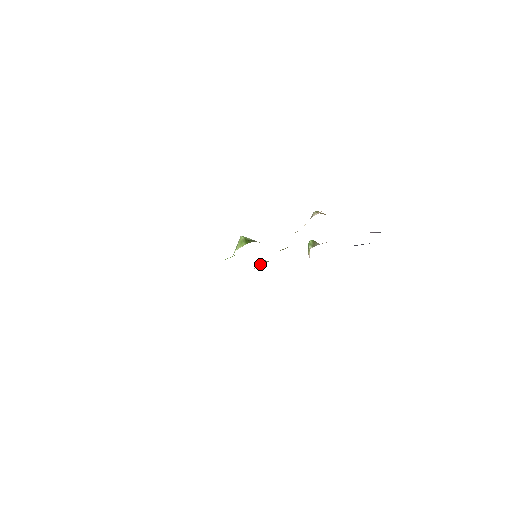
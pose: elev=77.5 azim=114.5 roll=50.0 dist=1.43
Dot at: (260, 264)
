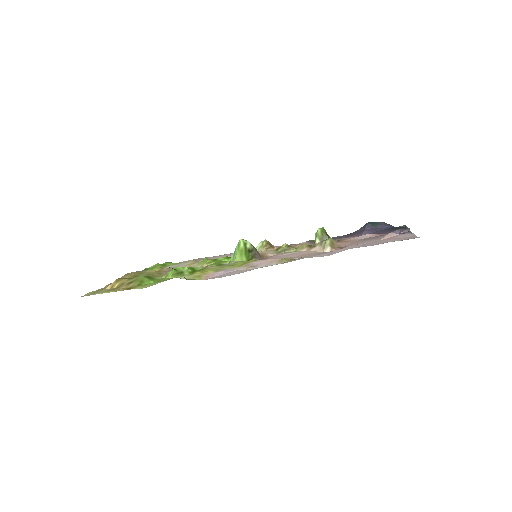
Dot at: (260, 248)
